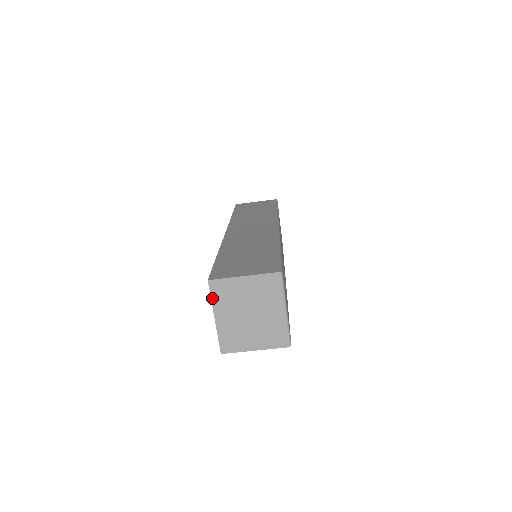
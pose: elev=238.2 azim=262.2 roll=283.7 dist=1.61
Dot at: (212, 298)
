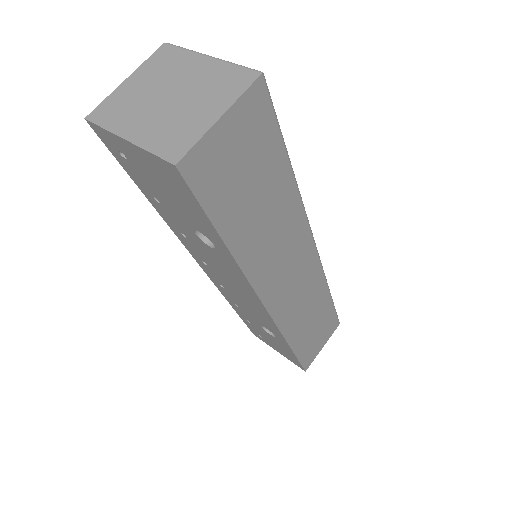
Dot at: (104, 127)
